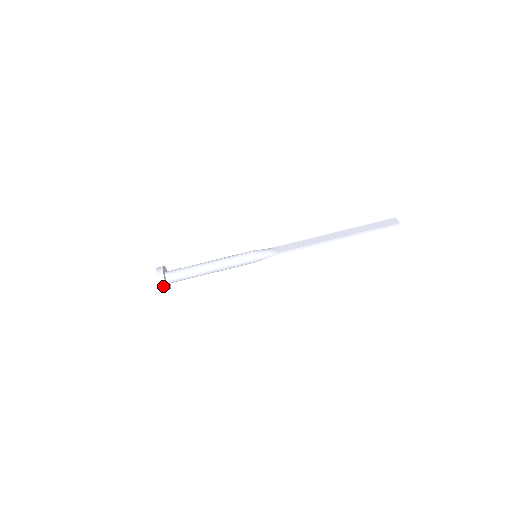
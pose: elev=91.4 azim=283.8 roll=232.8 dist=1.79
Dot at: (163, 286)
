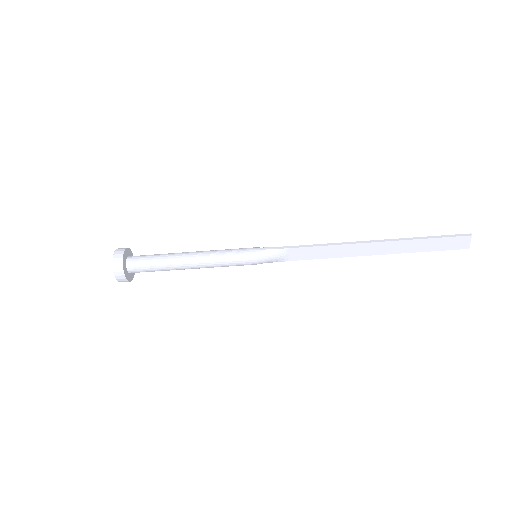
Dot at: occluded
